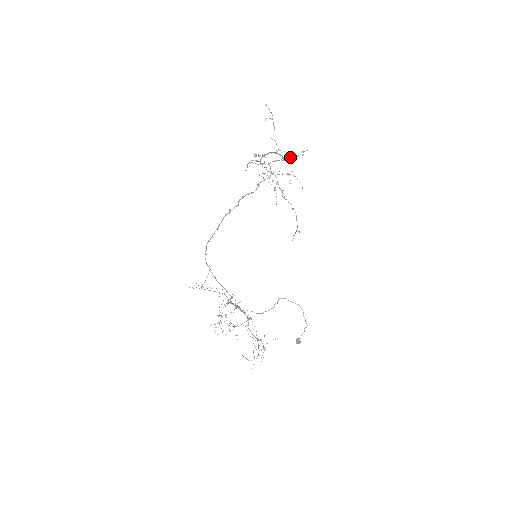
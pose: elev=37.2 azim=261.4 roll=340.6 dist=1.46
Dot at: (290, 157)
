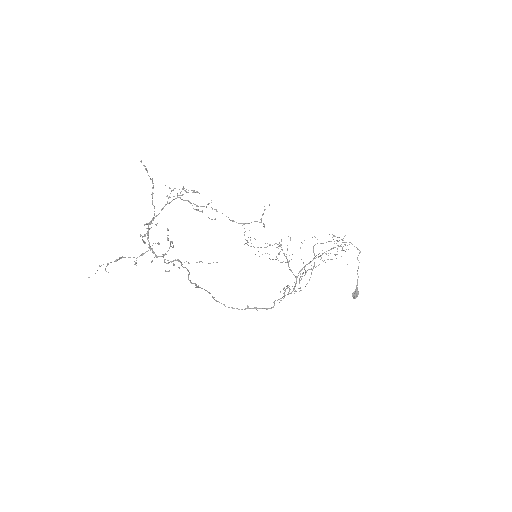
Dot at: (169, 271)
